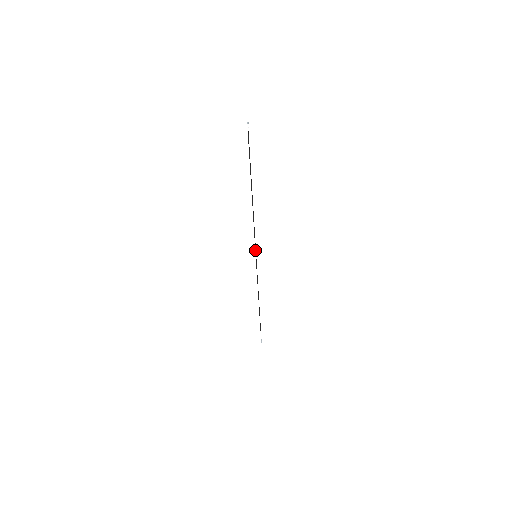
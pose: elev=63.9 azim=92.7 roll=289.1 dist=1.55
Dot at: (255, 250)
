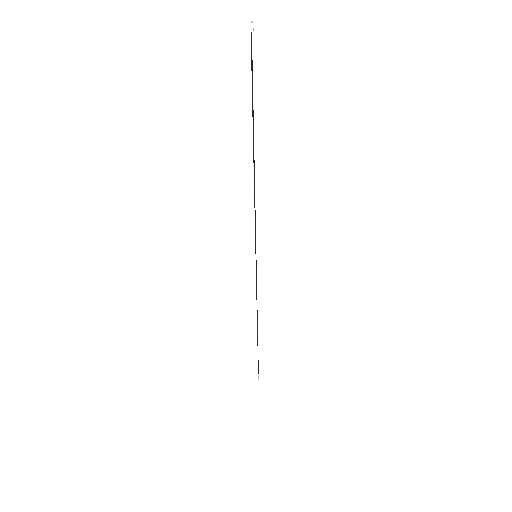
Dot at: (255, 246)
